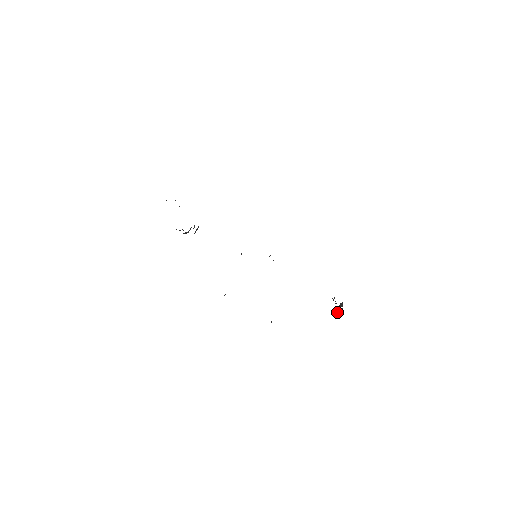
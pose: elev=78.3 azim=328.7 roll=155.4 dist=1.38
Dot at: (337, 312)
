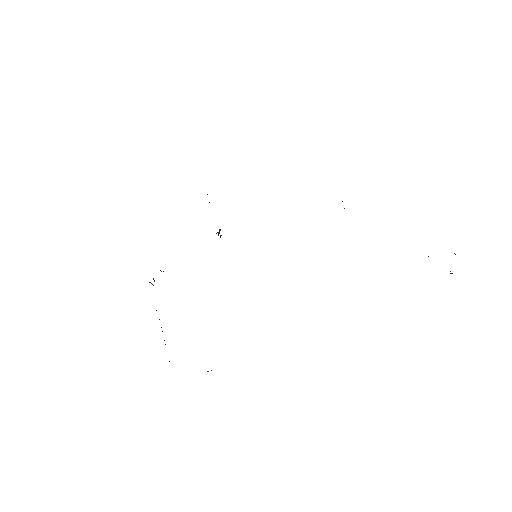
Dot at: occluded
